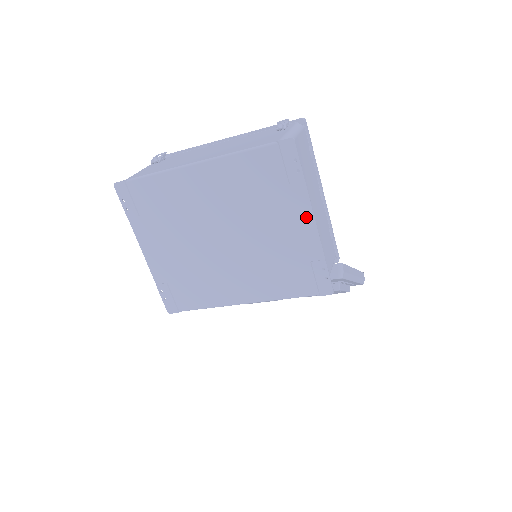
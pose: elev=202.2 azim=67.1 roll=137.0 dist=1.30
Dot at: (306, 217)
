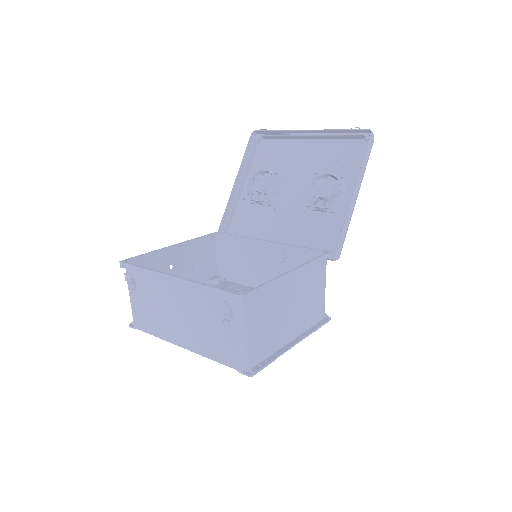
Dot at: (288, 345)
